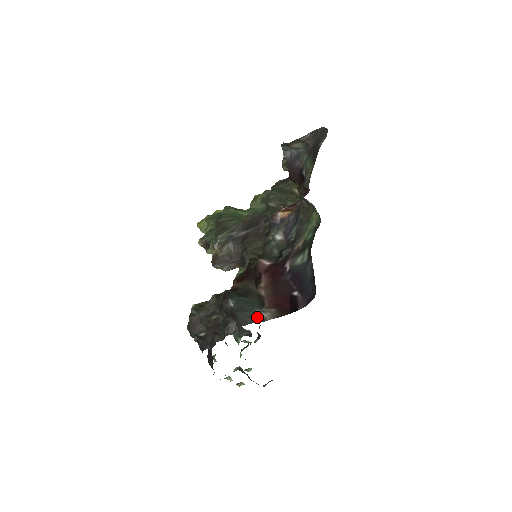
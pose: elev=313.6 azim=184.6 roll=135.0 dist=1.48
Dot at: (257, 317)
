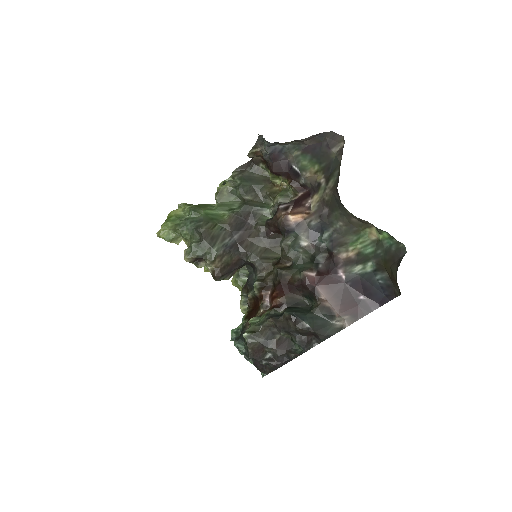
Dot at: (336, 328)
